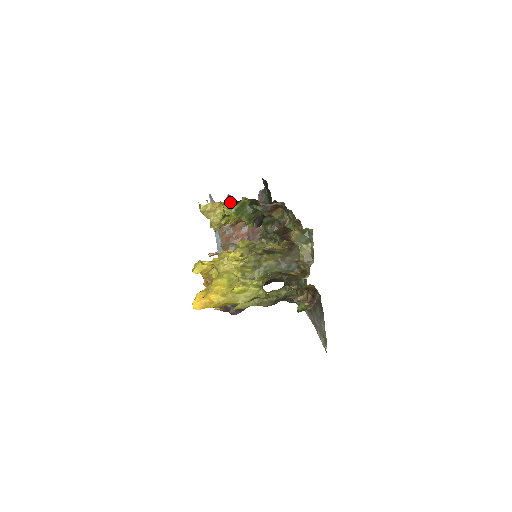
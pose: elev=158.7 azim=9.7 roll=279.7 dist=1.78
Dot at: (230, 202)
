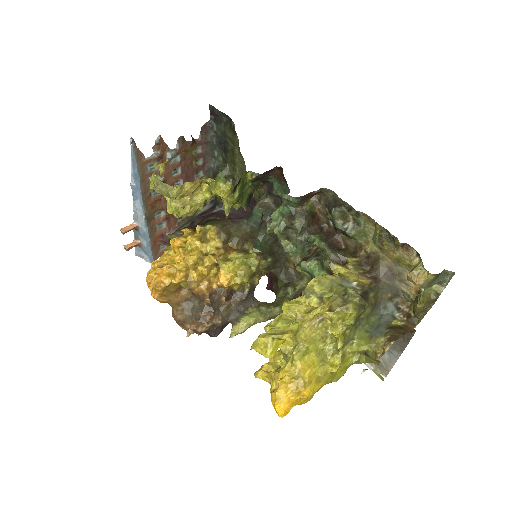
Dot at: (226, 181)
